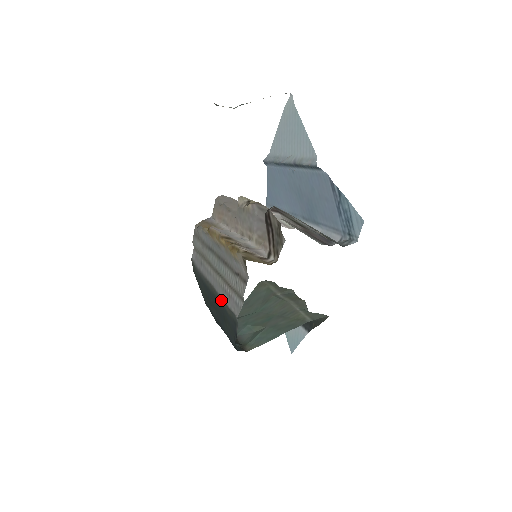
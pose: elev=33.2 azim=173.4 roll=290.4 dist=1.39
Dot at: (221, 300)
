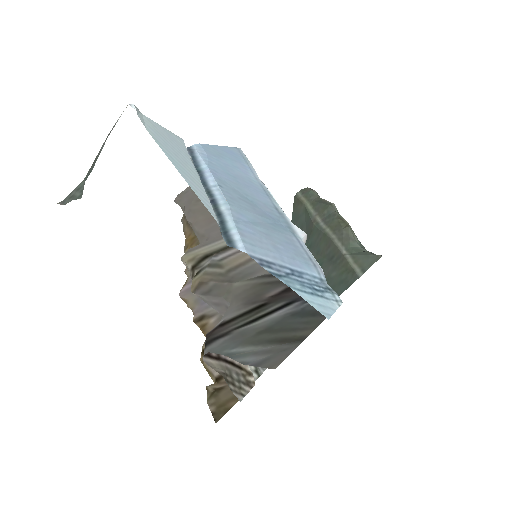
Dot at: occluded
